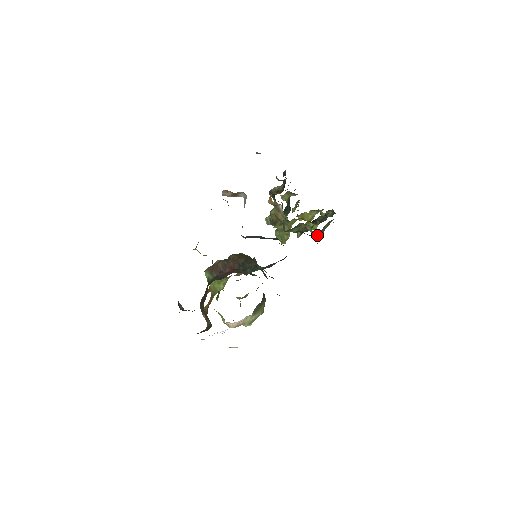
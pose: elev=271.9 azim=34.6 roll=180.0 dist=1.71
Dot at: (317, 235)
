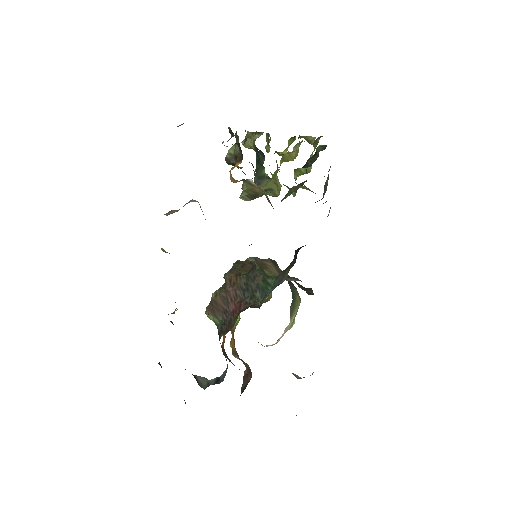
Dot at: occluded
